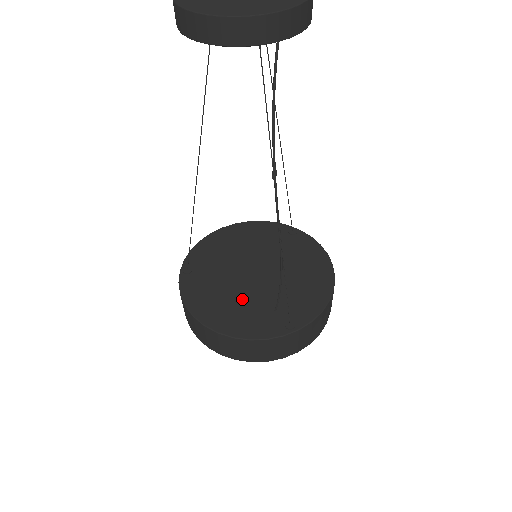
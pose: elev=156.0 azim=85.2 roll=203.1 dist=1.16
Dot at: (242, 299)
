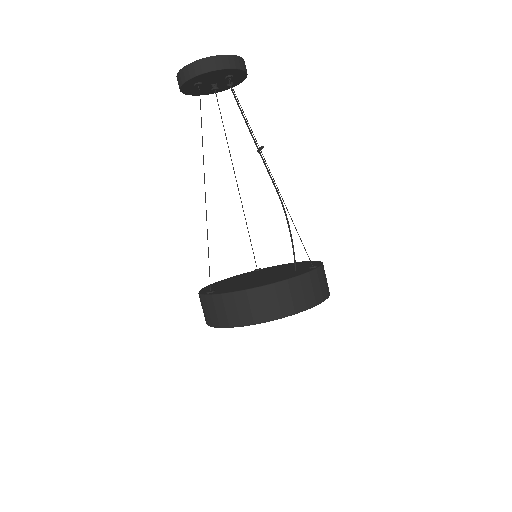
Dot at: (268, 278)
